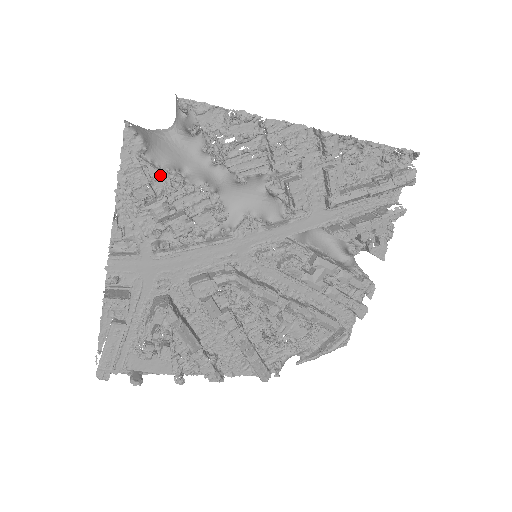
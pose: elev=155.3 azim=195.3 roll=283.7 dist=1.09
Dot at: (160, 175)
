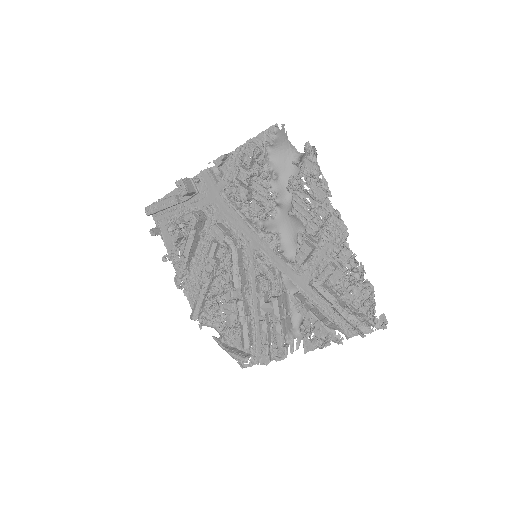
Dot at: (260, 161)
